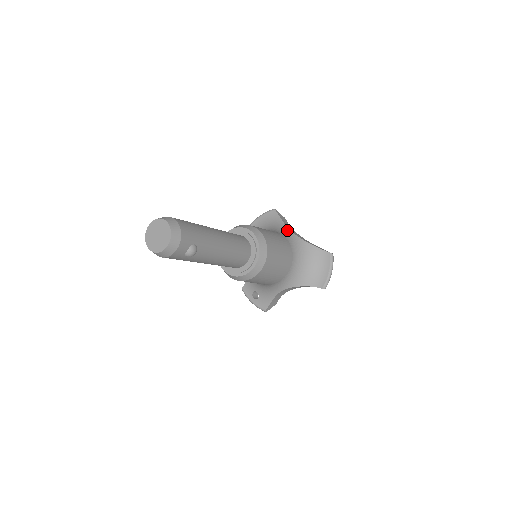
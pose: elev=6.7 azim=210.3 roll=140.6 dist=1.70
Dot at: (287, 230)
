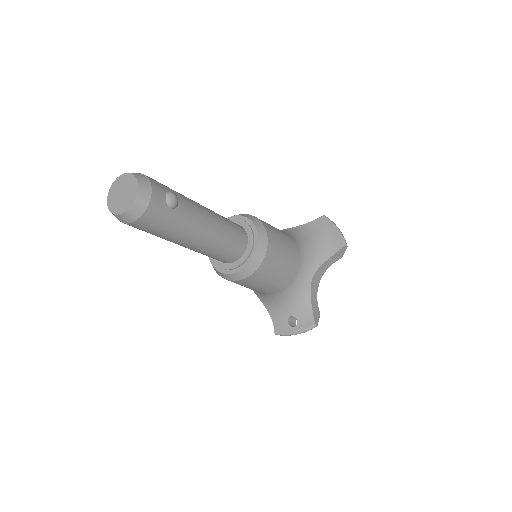
Dot at: occluded
